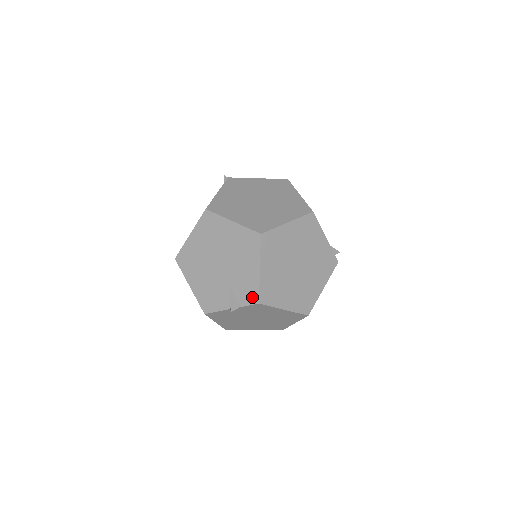
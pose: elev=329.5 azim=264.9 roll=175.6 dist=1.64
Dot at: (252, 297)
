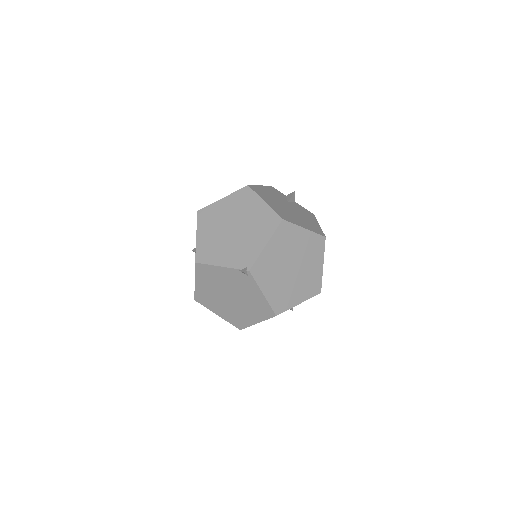
Dot at: occluded
